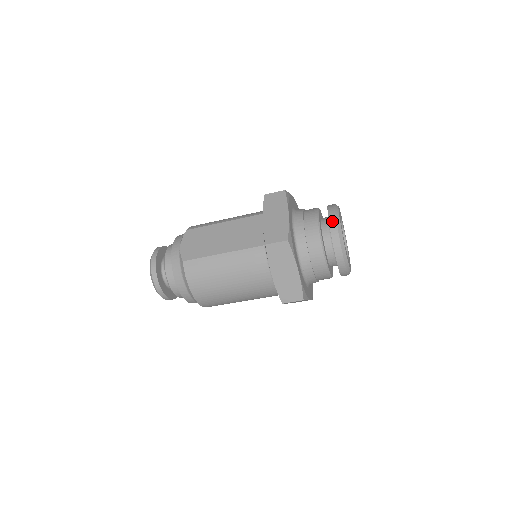
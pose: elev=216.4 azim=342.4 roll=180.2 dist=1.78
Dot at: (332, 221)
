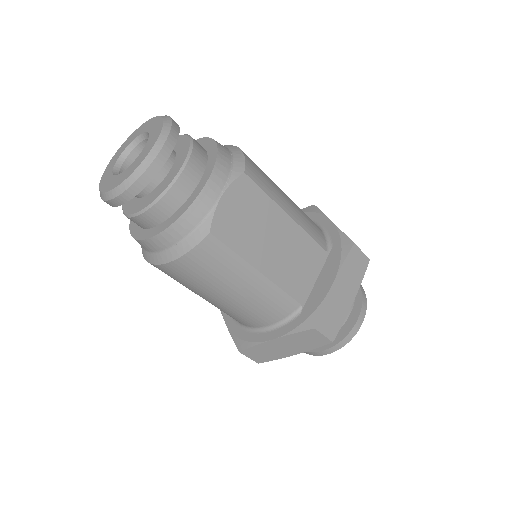
Dot at: (358, 326)
